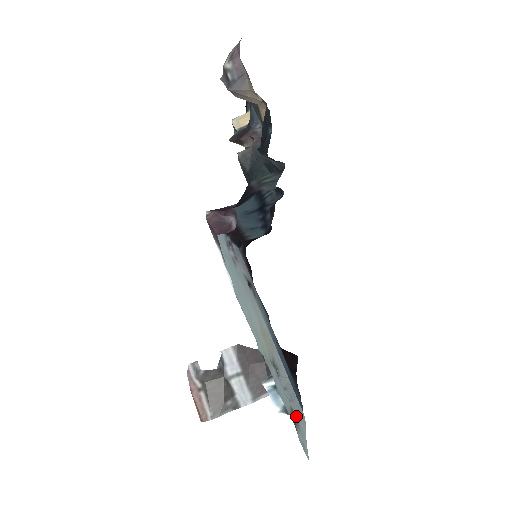
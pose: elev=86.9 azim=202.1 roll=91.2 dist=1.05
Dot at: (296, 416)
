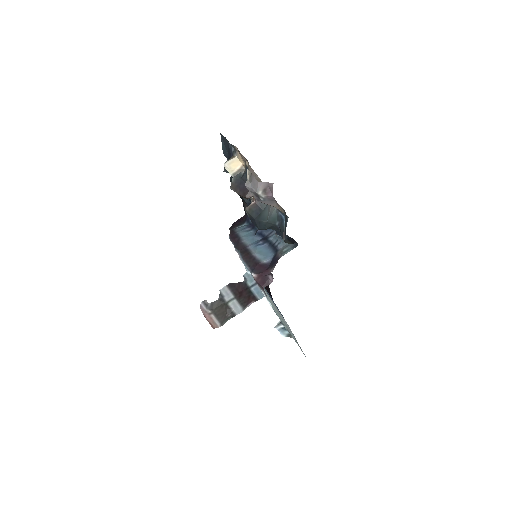
Dot at: occluded
